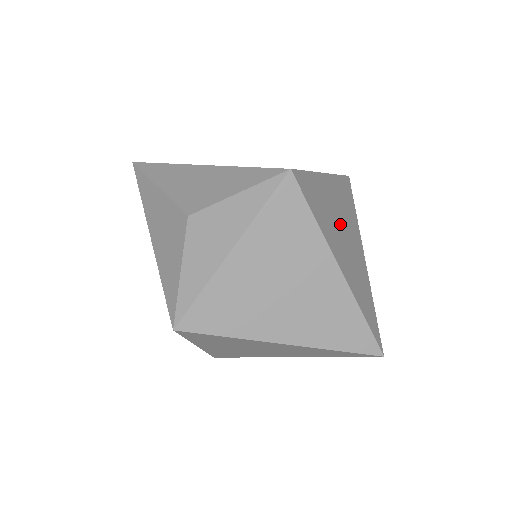
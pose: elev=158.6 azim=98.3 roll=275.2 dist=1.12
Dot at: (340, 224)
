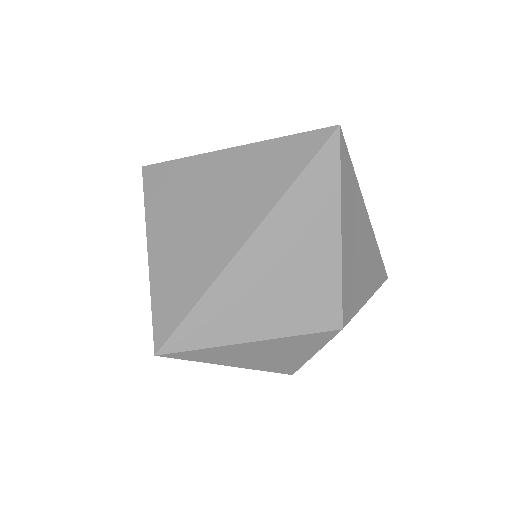
Dot at: occluded
